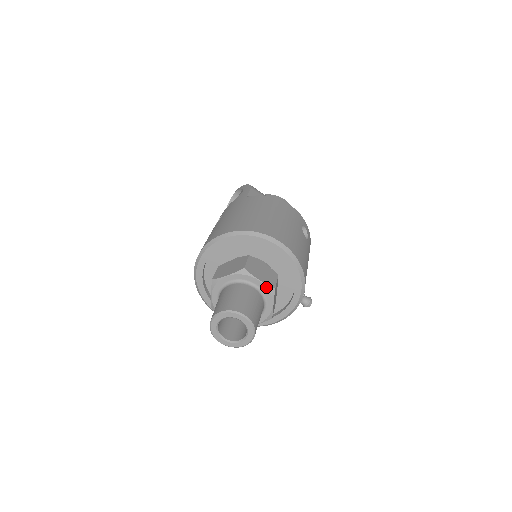
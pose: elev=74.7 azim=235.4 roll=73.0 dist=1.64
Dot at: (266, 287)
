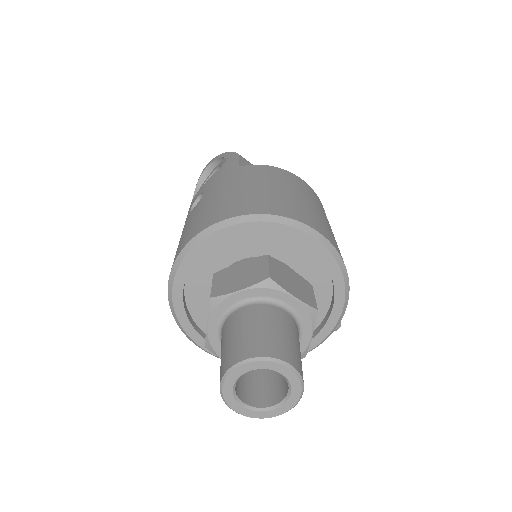
Dot at: (304, 308)
